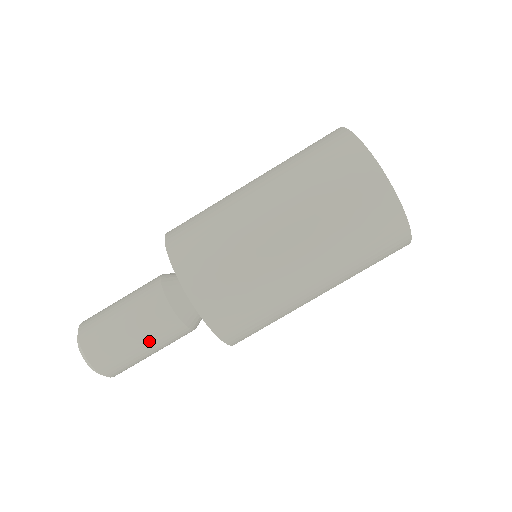
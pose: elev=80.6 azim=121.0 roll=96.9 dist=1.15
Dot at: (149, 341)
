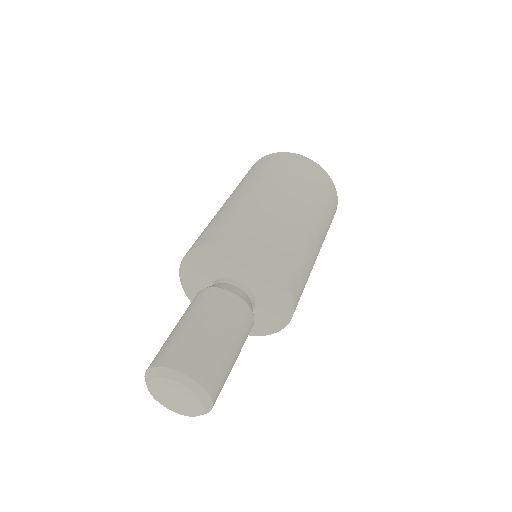
Dot at: (201, 316)
